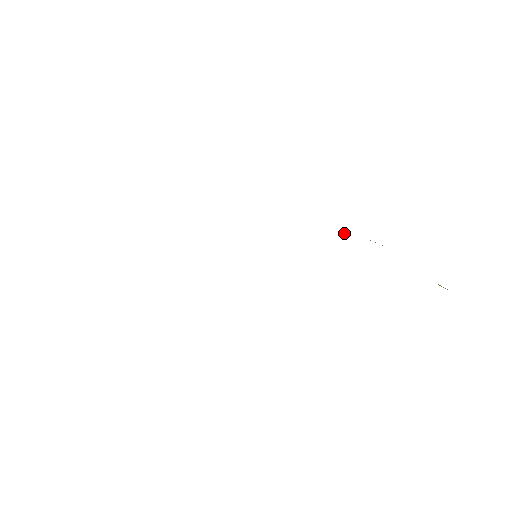
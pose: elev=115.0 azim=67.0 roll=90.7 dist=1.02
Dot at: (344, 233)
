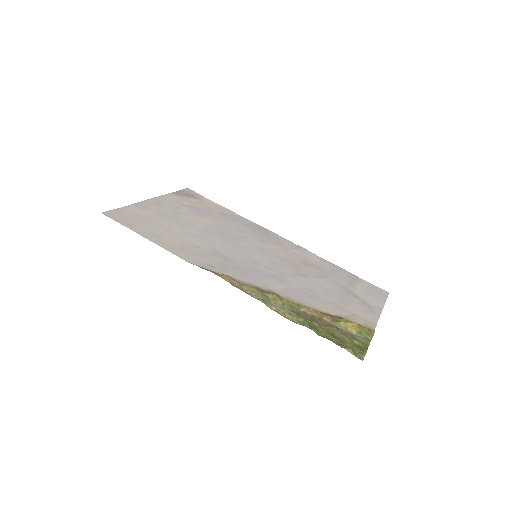
Dot at: (280, 301)
